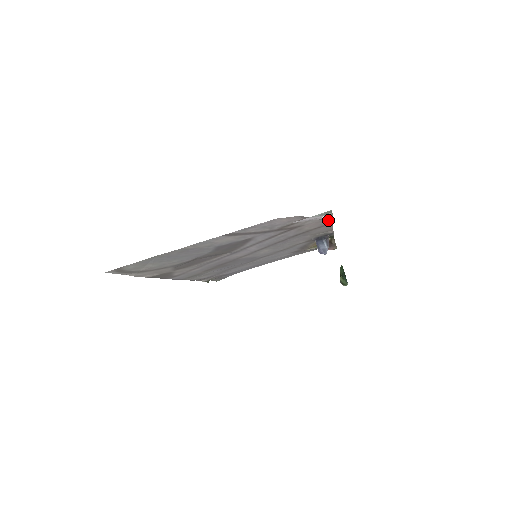
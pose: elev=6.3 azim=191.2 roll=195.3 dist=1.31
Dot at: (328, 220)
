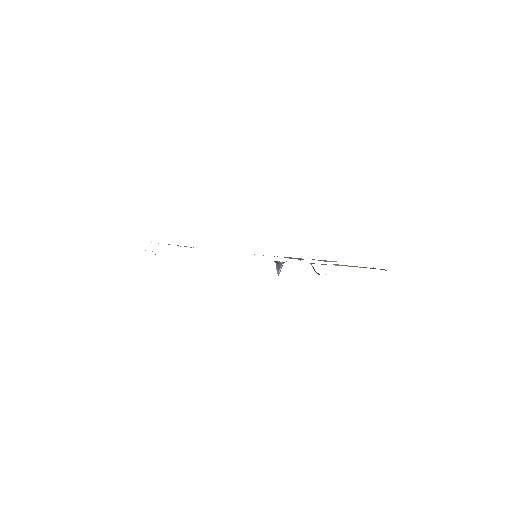
Dot at: occluded
